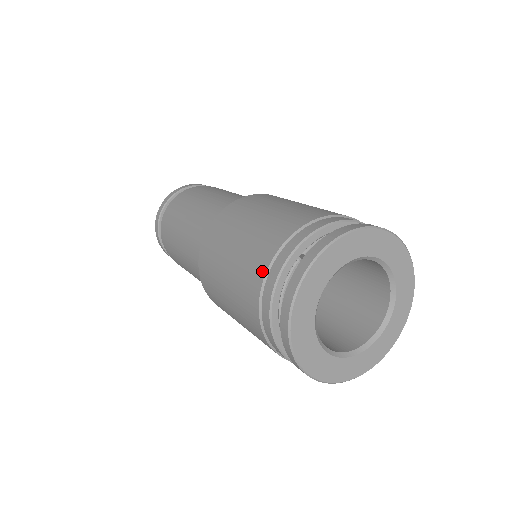
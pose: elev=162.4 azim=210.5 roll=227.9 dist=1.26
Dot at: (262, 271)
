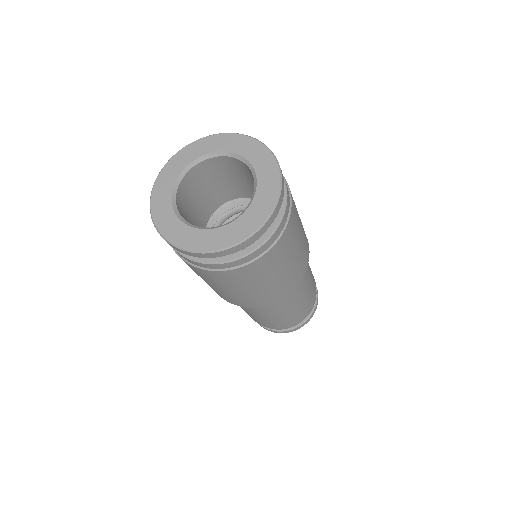
Dot at: occluded
